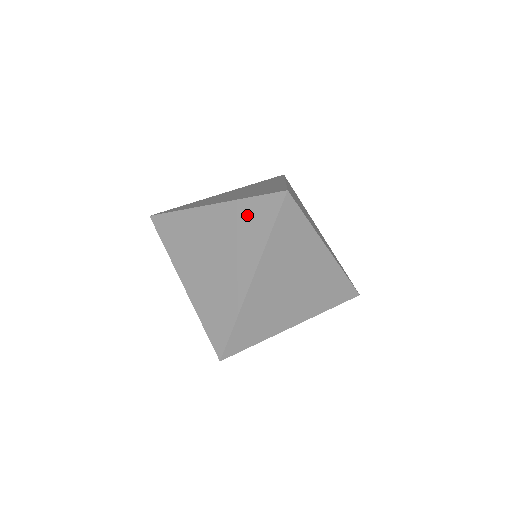
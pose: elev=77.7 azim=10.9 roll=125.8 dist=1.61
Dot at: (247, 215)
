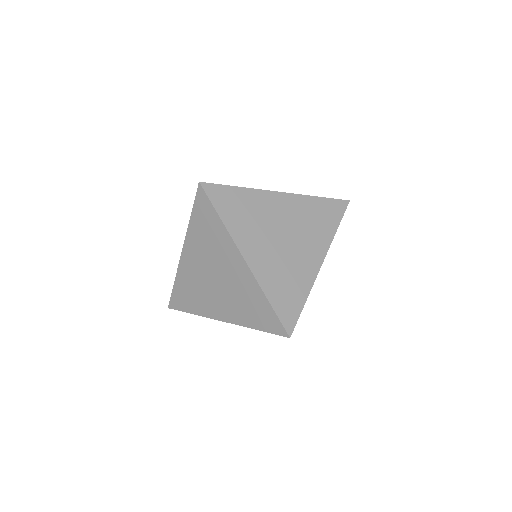
Dot at: (317, 210)
